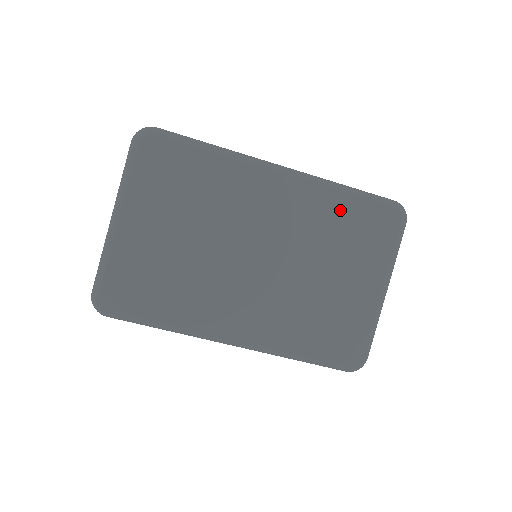
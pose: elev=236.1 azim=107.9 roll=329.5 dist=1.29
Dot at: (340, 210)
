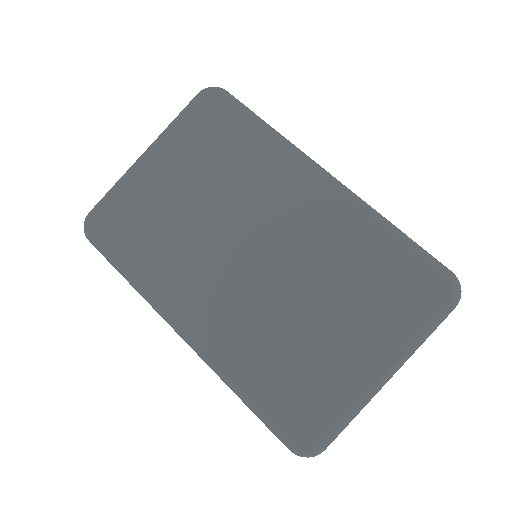
Dot at: (372, 248)
